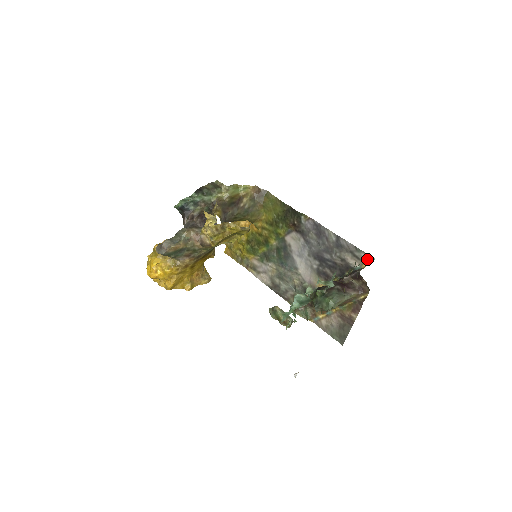
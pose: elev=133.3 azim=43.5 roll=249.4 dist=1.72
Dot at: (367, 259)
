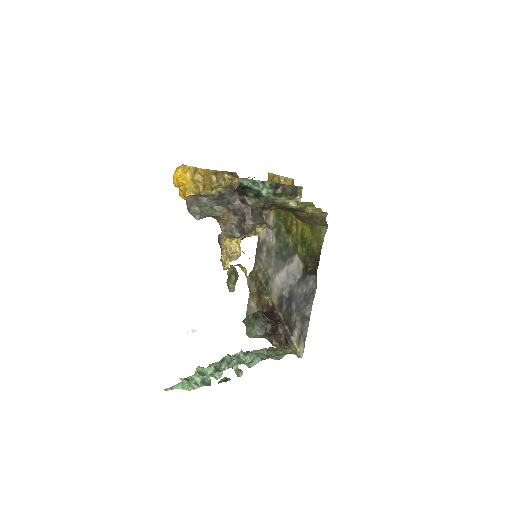
Dot at: (301, 349)
